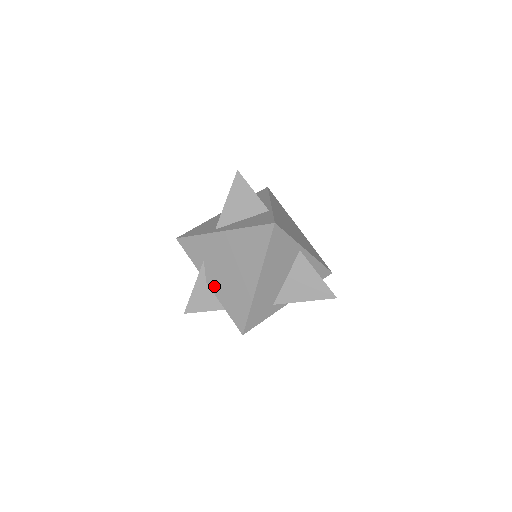
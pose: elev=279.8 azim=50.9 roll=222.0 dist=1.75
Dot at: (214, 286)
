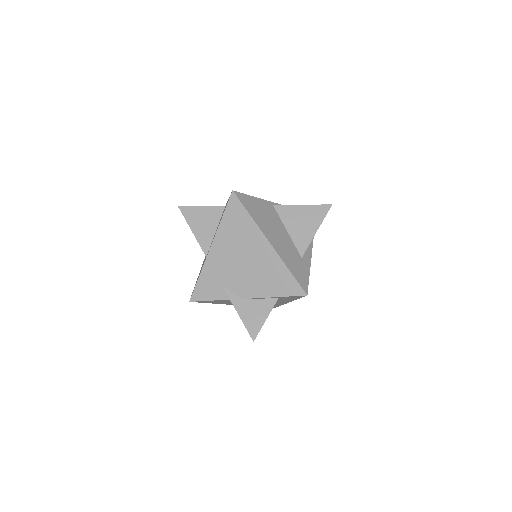
Dot at: (249, 293)
